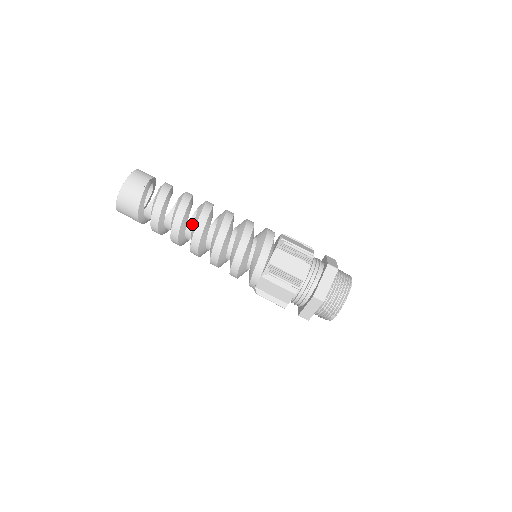
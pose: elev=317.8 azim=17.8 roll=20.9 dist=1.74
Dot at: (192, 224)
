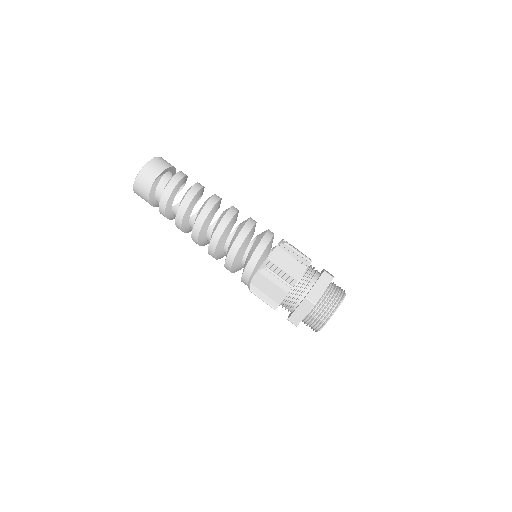
Dot at: occluded
